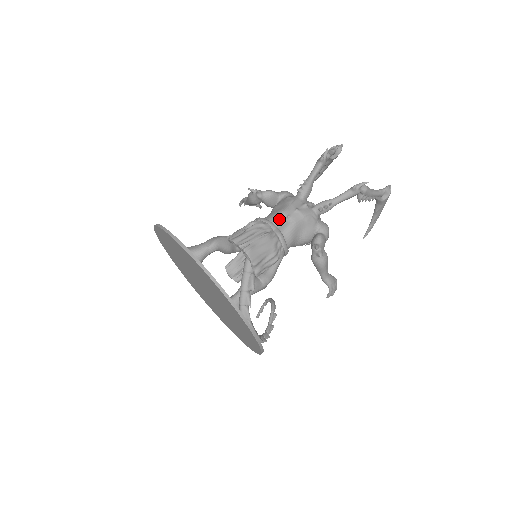
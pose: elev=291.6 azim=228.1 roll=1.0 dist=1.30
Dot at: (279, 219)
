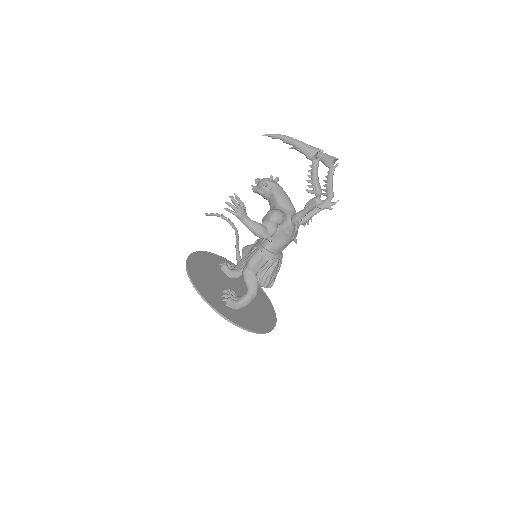
Dot at: occluded
